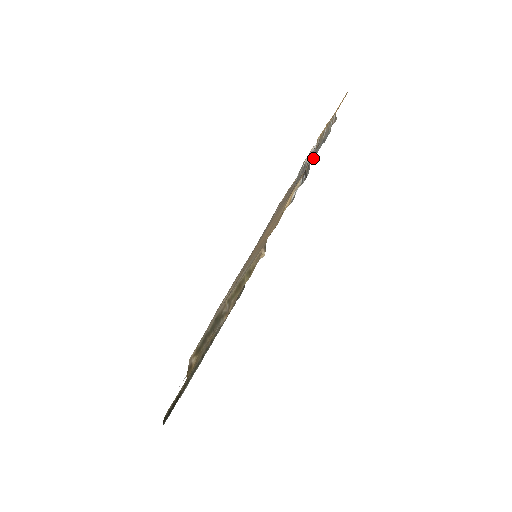
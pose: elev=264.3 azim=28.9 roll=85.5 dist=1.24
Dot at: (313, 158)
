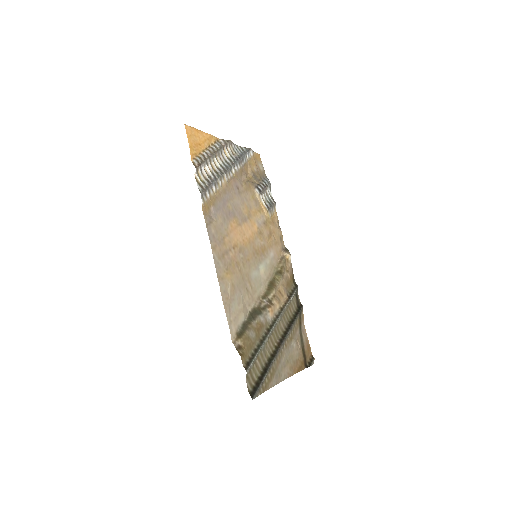
Dot at: (224, 173)
